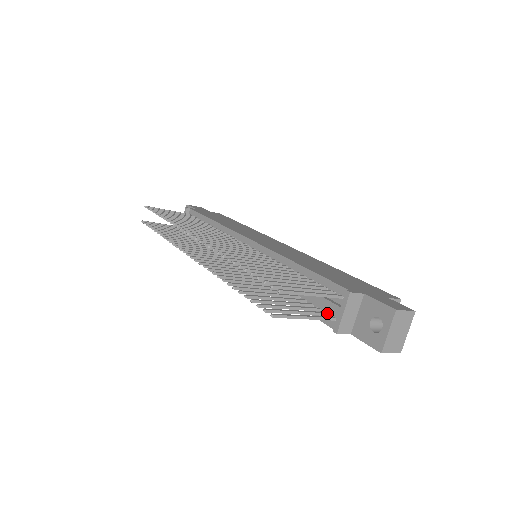
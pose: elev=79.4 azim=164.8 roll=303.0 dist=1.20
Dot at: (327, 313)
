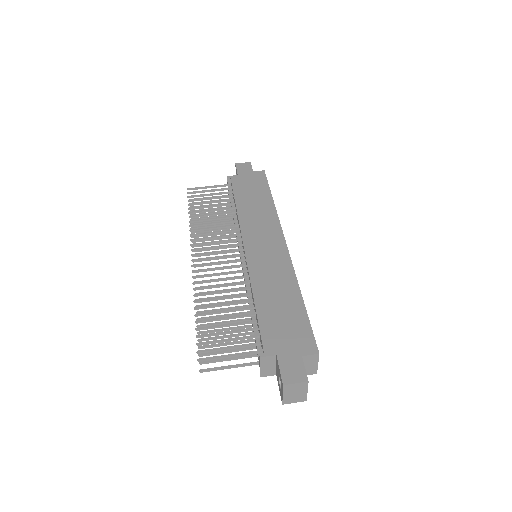
Dot at: occluded
